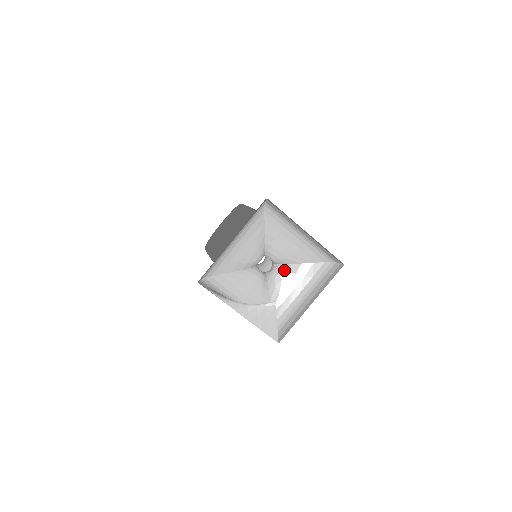
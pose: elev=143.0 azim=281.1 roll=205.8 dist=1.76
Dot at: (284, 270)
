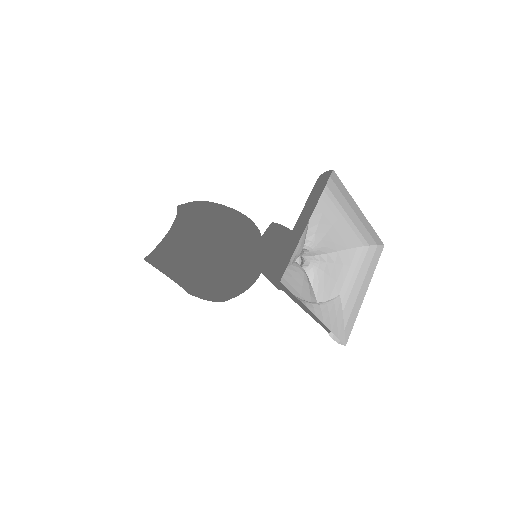
Dot at: (323, 261)
